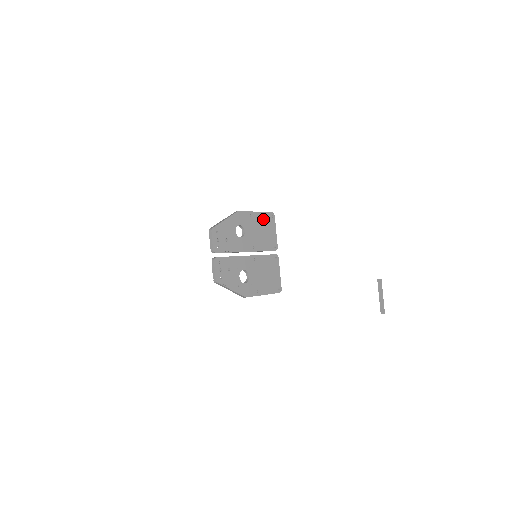
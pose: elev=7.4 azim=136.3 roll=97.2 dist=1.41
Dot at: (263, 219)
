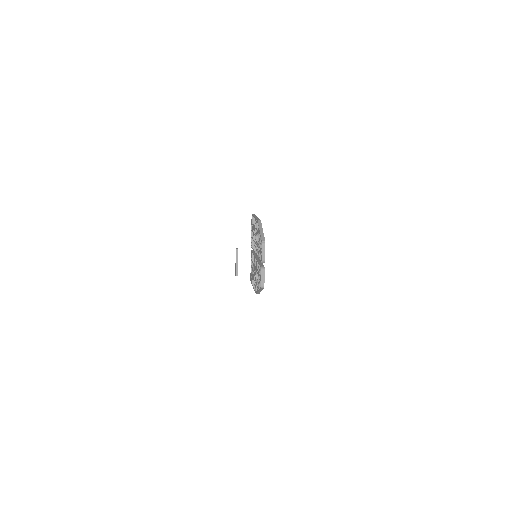
Dot at: occluded
